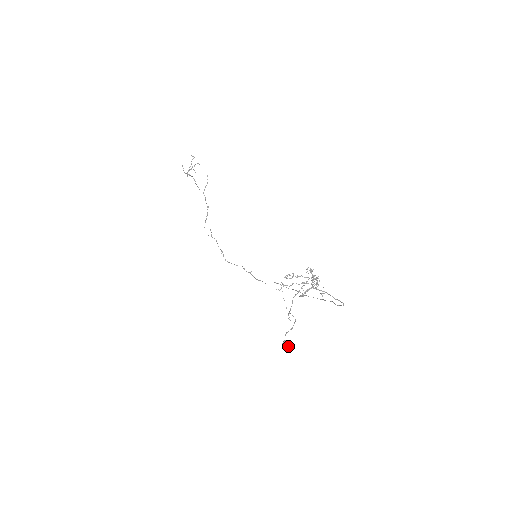
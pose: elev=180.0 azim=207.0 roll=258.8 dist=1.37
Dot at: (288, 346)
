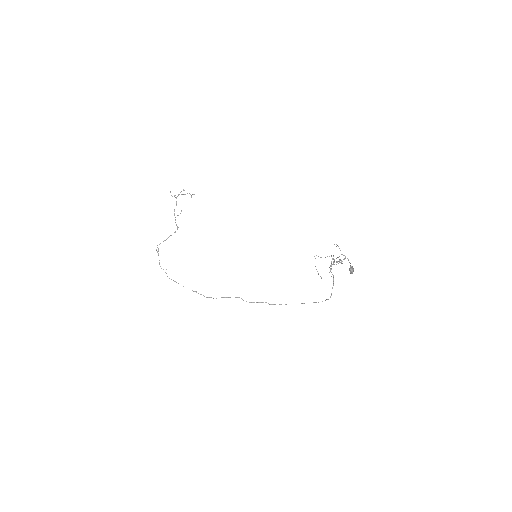
Dot at: (353, 270)
